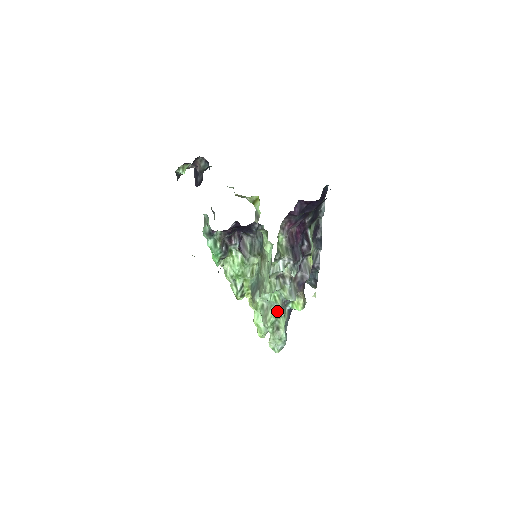
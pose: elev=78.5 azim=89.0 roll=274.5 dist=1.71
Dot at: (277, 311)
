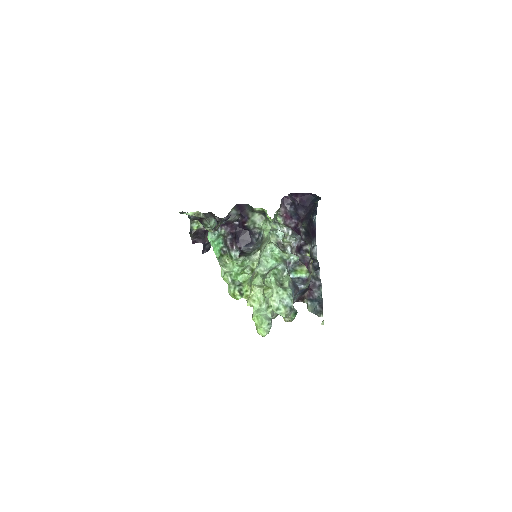
Dot at: (279, 266)
